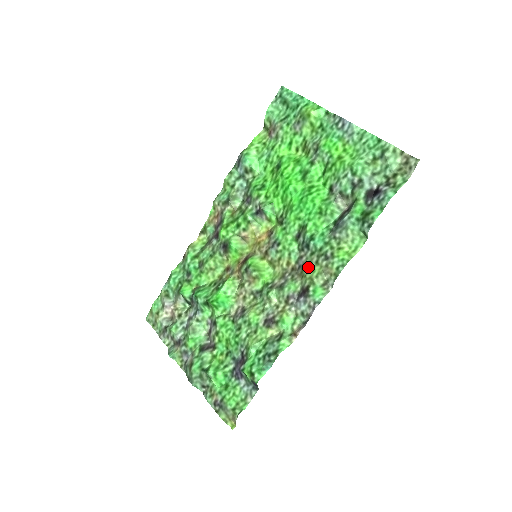
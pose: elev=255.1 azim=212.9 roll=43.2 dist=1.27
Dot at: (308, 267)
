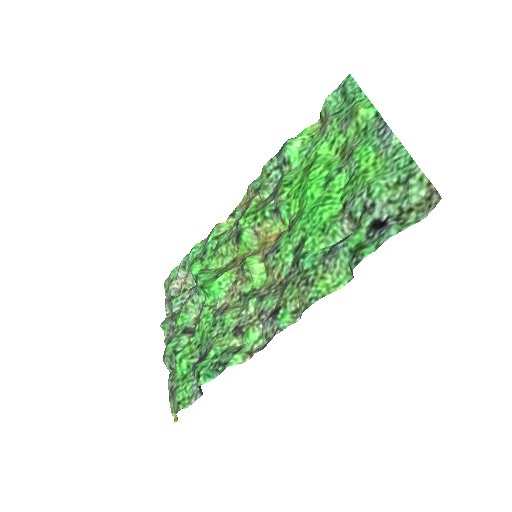
Dot at: (289, 286)
